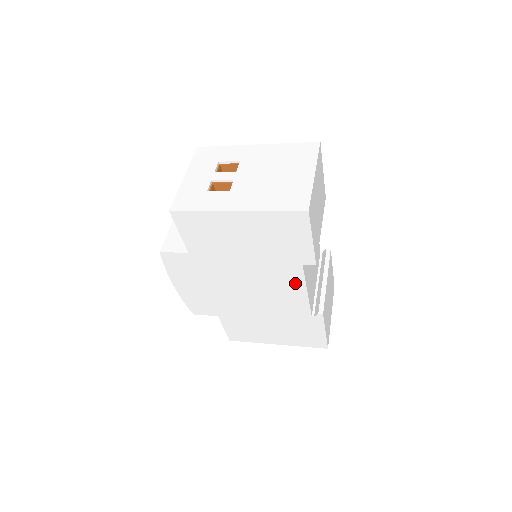
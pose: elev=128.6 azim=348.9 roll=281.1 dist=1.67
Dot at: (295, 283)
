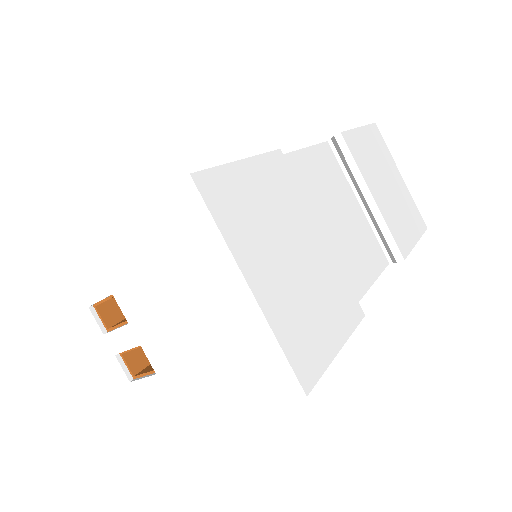
Dot at: occluded
